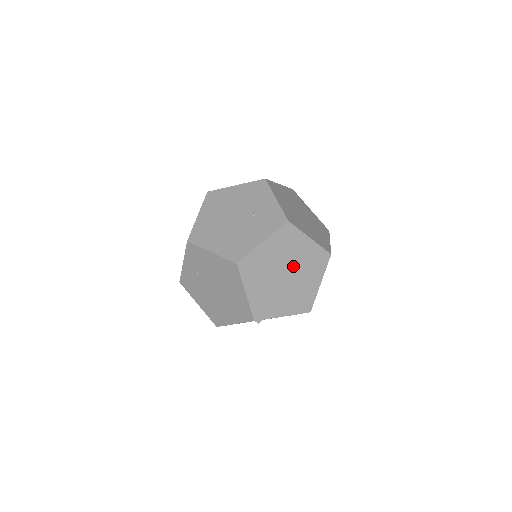
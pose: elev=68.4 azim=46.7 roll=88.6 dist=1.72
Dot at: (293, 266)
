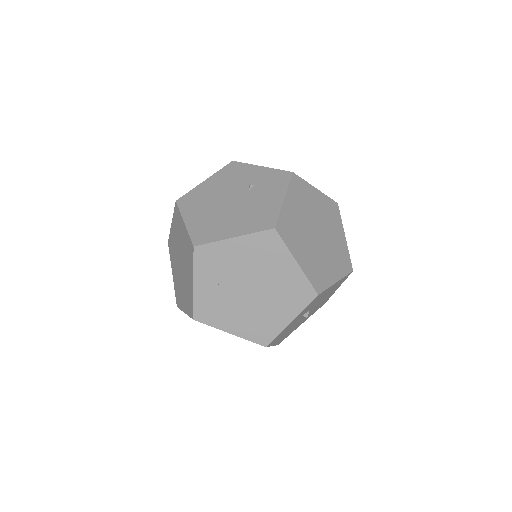
Dot at: (318, 222)
